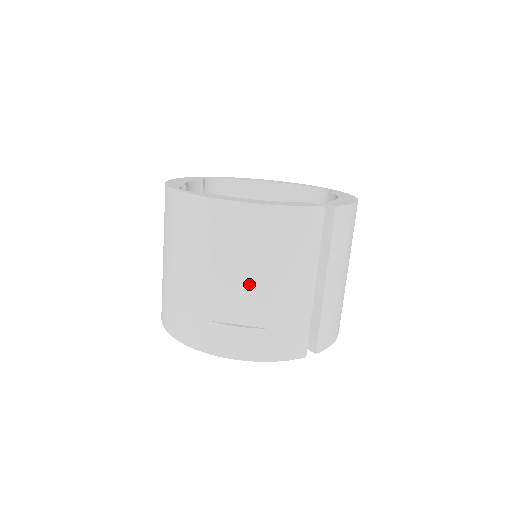
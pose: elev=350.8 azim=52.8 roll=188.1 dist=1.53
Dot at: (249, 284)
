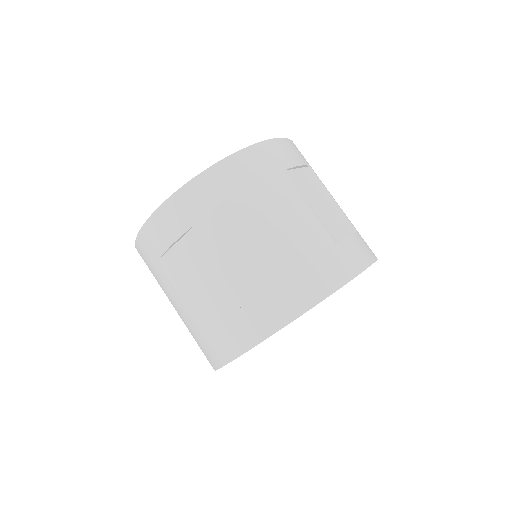
Dot at: (325, 201)
